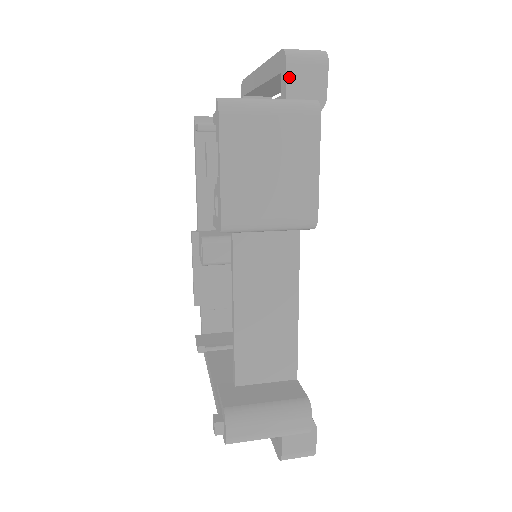
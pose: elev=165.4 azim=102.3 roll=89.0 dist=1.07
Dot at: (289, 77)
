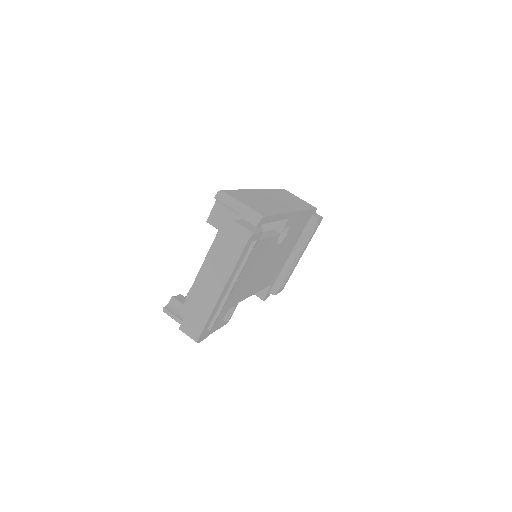
Dot at: occluded
